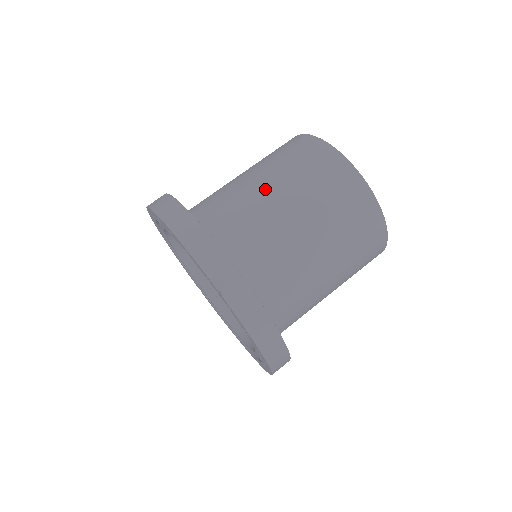
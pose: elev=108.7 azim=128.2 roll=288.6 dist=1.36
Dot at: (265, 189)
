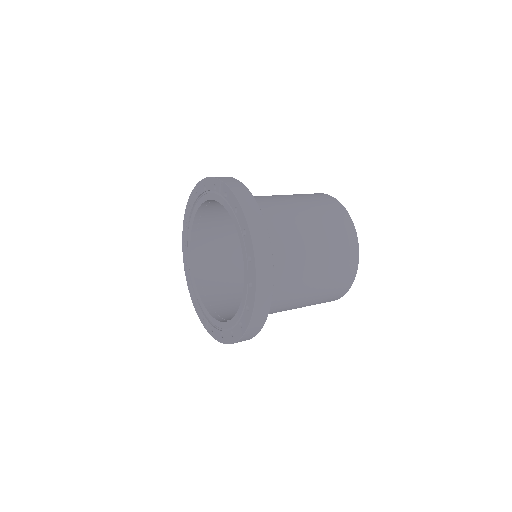
Dot at: occluded
